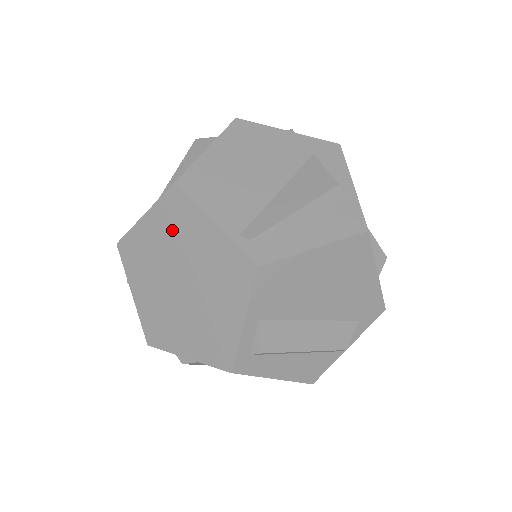
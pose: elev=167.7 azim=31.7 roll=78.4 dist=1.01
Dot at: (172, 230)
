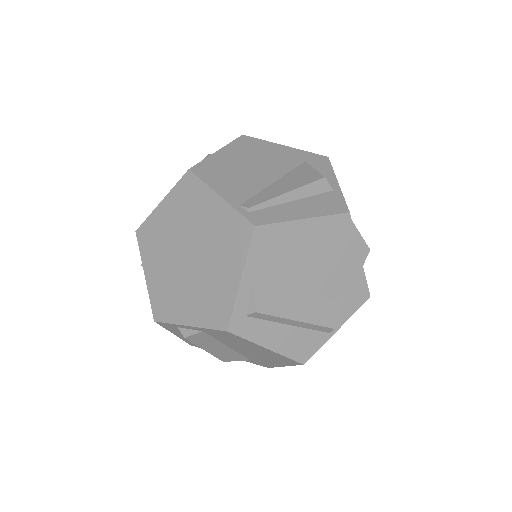
Dot at: (184, 209)
